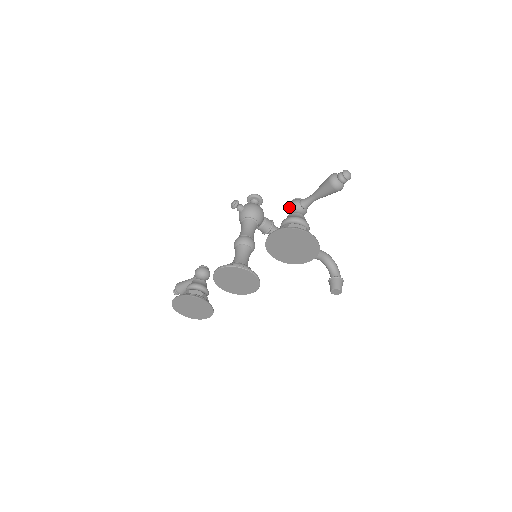
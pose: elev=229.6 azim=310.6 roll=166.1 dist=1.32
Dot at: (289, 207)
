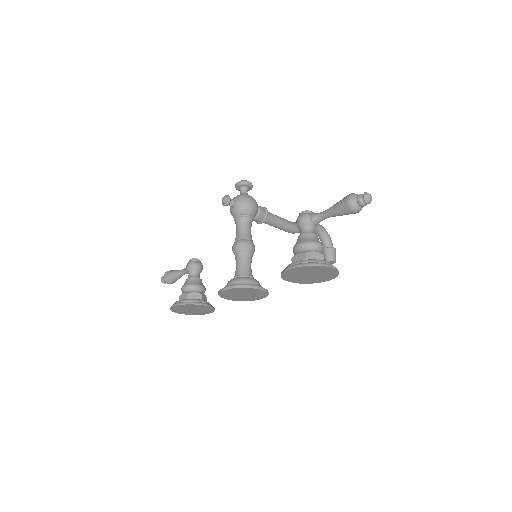
Dot at: (299, 223)
